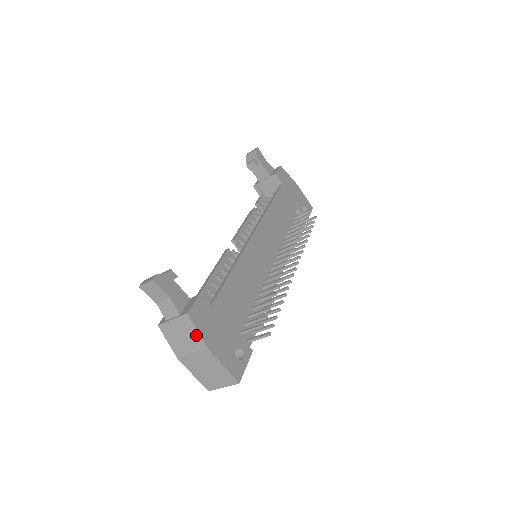
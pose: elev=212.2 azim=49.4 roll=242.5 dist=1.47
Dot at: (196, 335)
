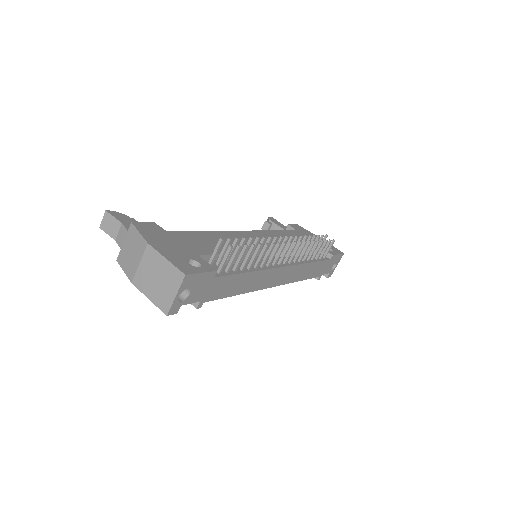
Dot at: (139, 238)
